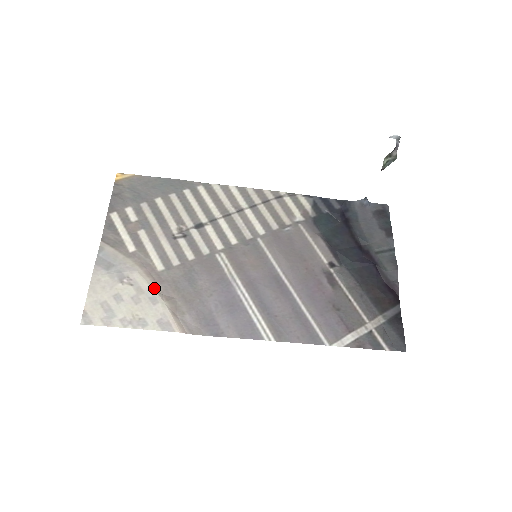
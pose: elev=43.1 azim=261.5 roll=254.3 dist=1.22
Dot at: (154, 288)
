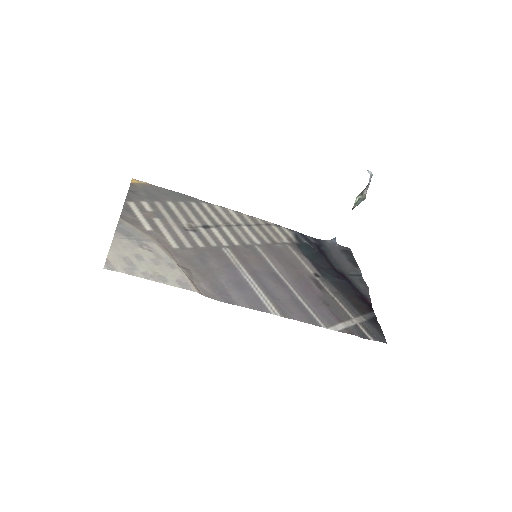
Dot at: (171, 258)
